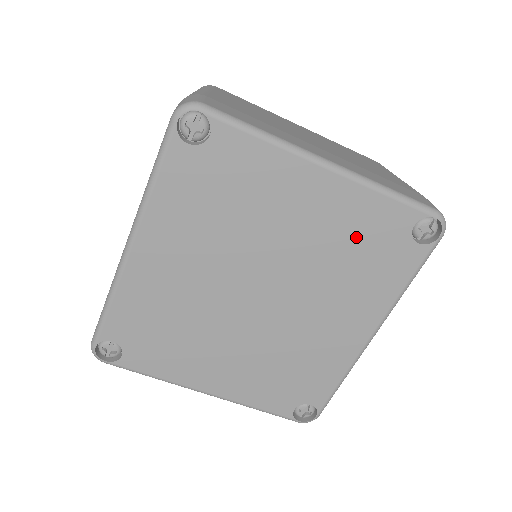
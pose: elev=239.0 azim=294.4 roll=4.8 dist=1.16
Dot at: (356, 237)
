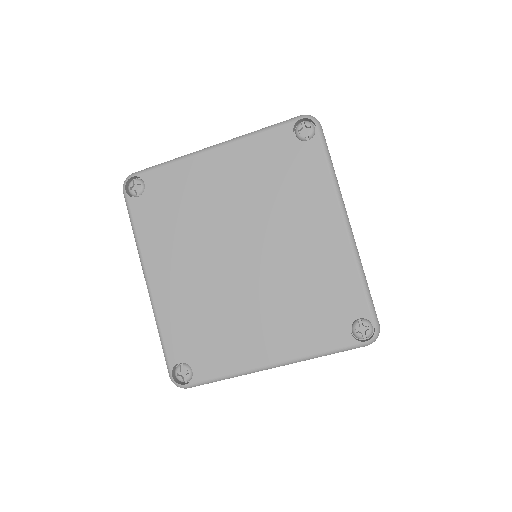
Dot at: (266, 169)
